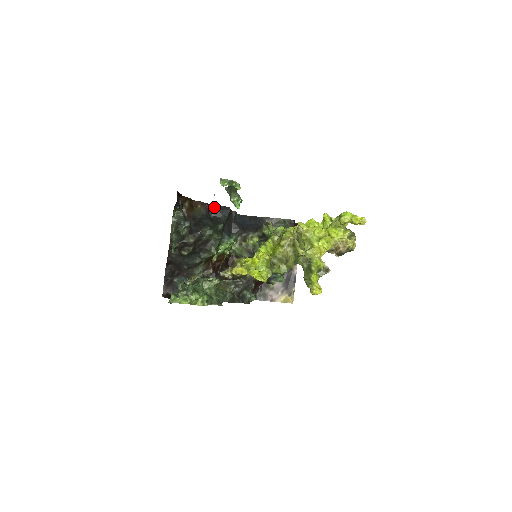
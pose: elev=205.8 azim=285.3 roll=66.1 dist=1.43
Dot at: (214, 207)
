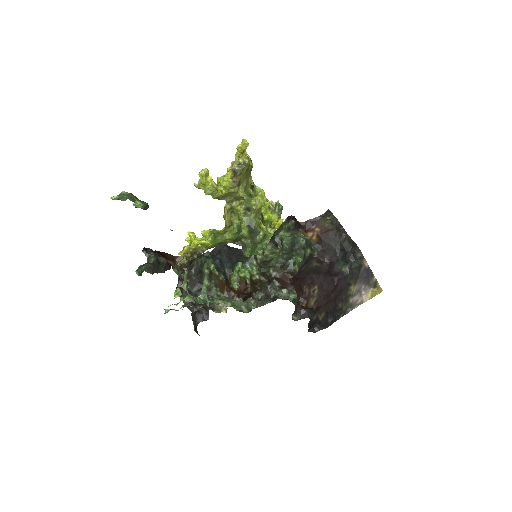
Dot at: (213, 252)
